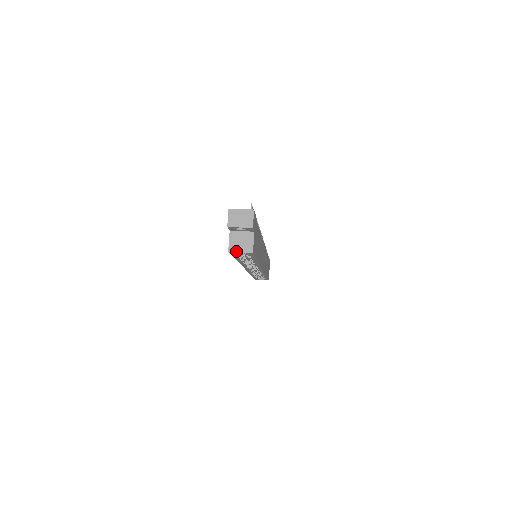
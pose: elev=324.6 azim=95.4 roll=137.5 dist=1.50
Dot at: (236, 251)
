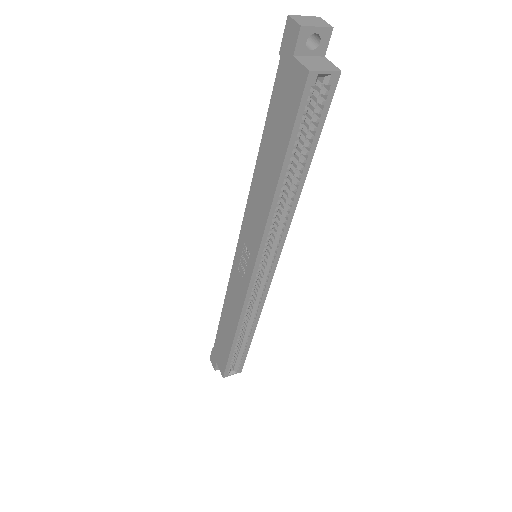
Dot at: (319, 70)
